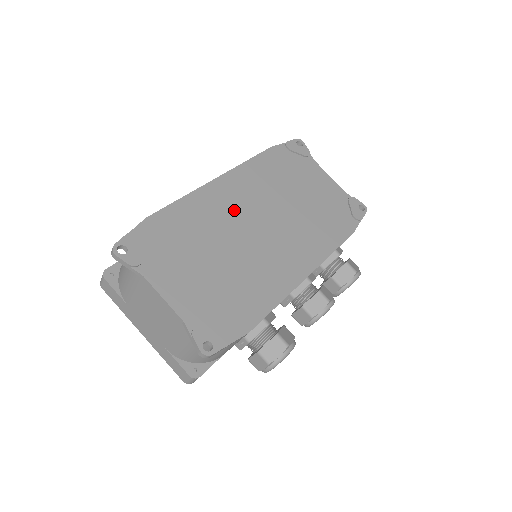
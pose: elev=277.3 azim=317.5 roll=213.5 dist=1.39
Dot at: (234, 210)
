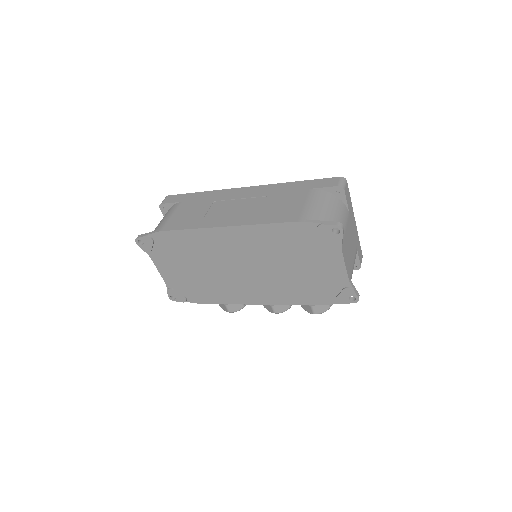
Dot at: (226, 251)
